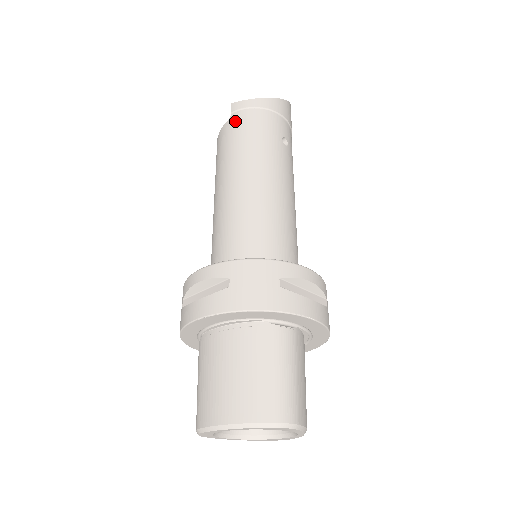
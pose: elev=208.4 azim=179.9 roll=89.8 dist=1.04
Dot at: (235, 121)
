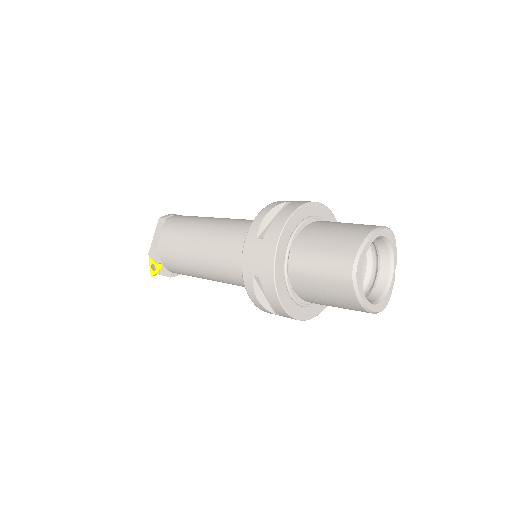
Dot at: (174, 218)
